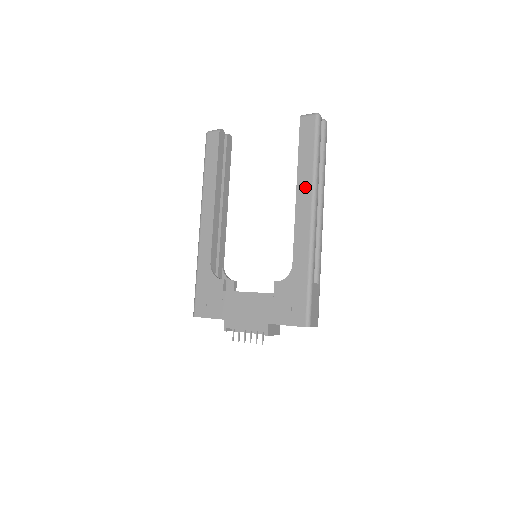
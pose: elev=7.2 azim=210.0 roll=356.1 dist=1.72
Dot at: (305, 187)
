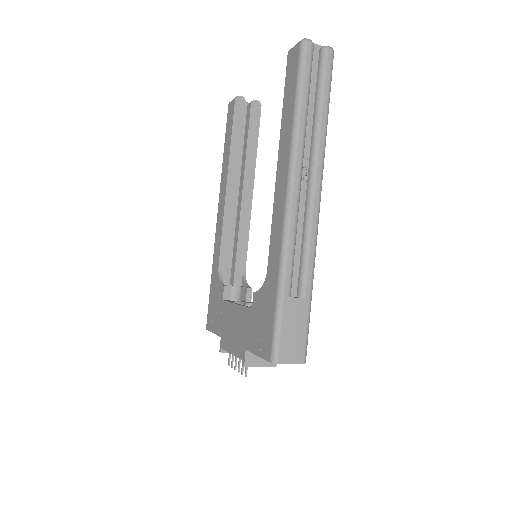
Dot at: (284, 154)
